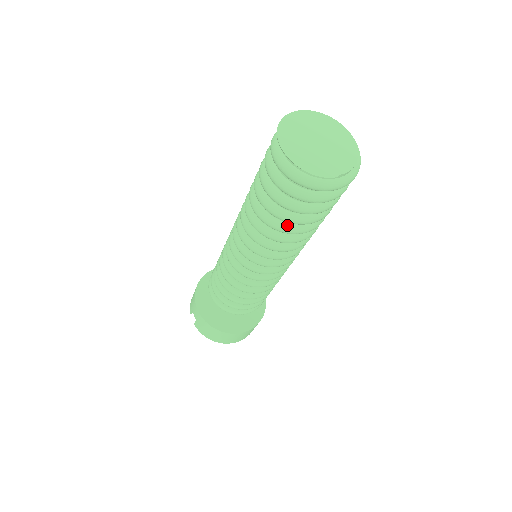
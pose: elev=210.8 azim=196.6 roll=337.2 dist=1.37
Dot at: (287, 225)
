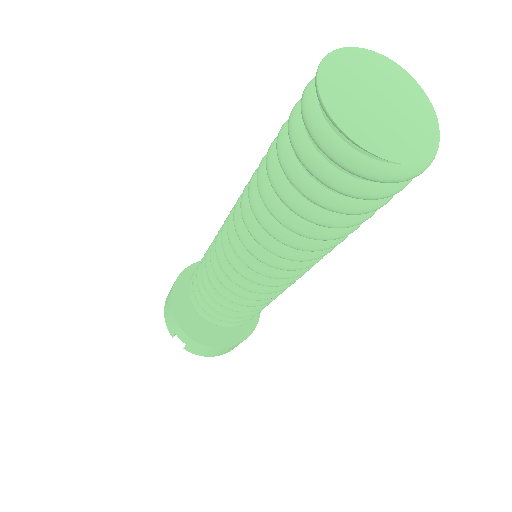
Dot at: (339, 229)
